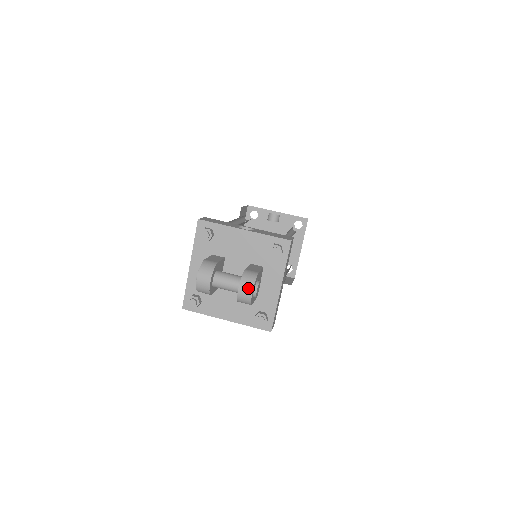
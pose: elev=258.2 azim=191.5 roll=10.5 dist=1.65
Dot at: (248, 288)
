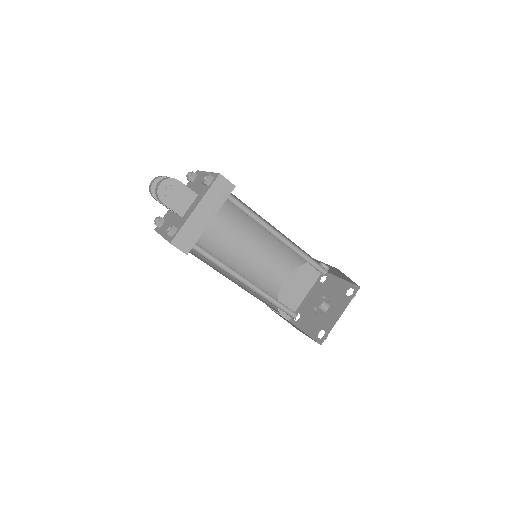
Dot at: (161, 181)
